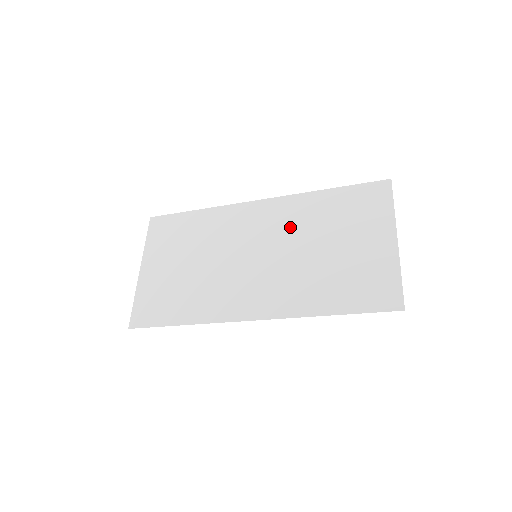
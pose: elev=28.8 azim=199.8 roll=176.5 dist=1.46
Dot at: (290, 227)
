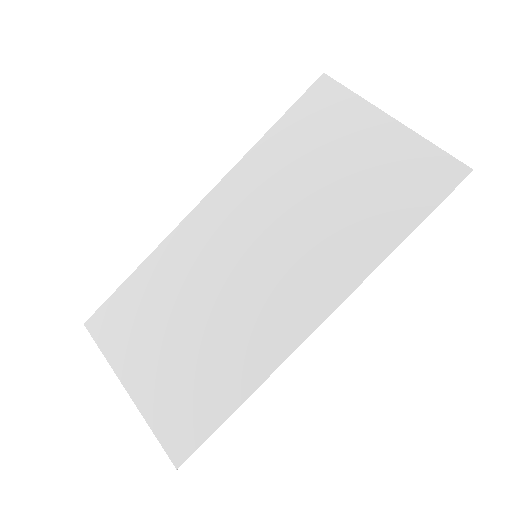
Dot at: (265, 197)
